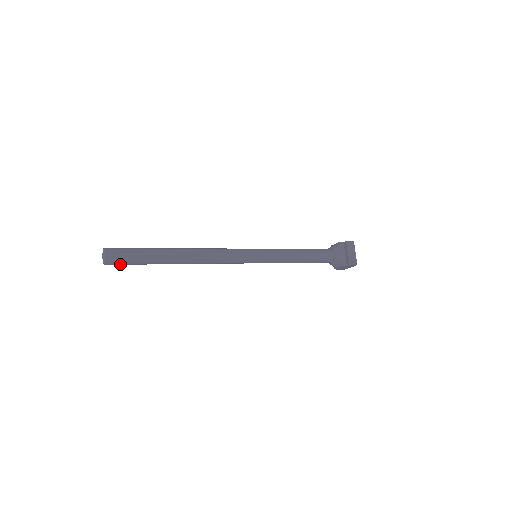
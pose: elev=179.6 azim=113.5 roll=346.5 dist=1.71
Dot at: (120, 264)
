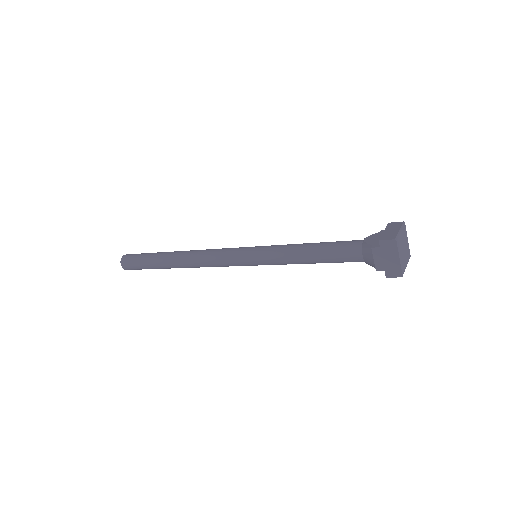
Dot at: (131, 265)
